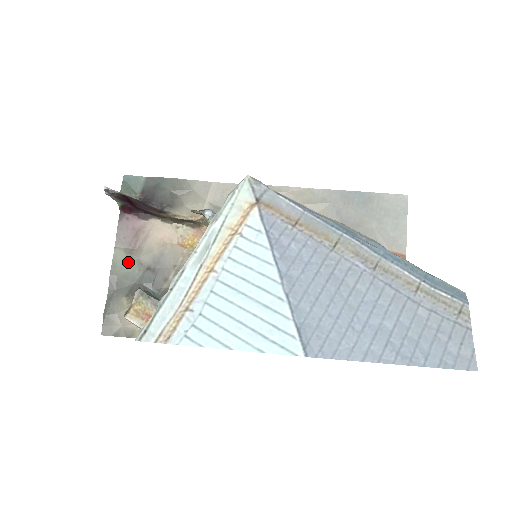
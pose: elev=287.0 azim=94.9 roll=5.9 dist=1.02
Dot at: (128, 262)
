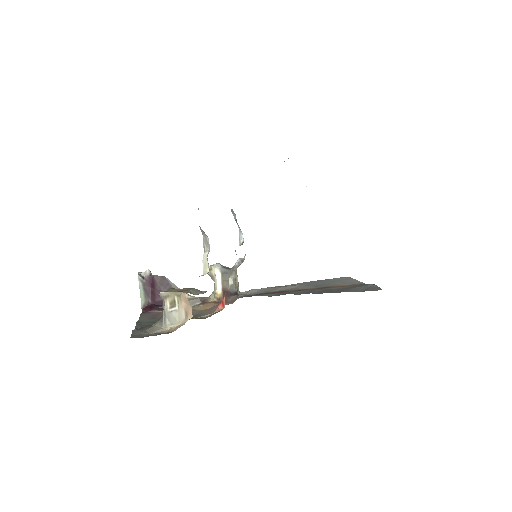
Dot at: (152, 320)
